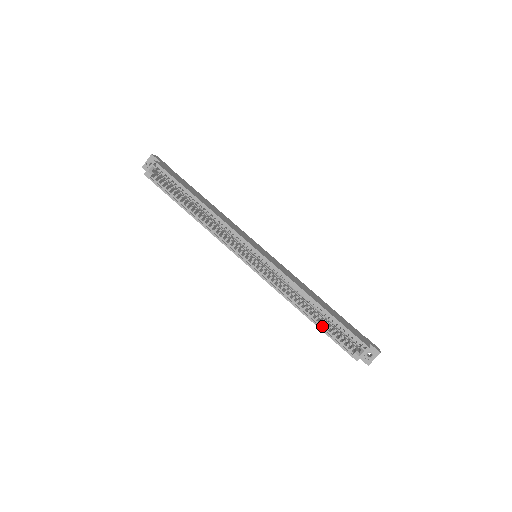
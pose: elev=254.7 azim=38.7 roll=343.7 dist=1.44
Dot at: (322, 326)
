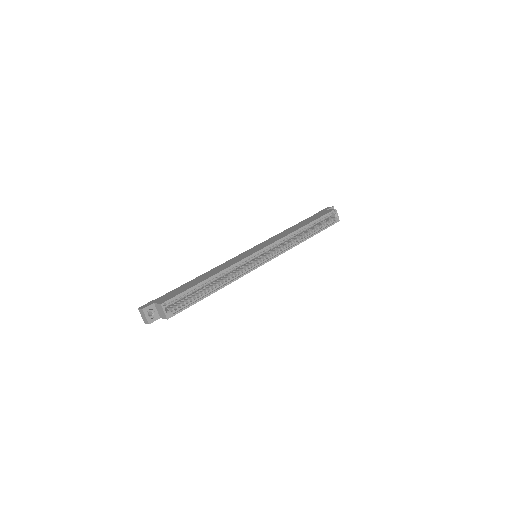
Dot at: (316, 232)
